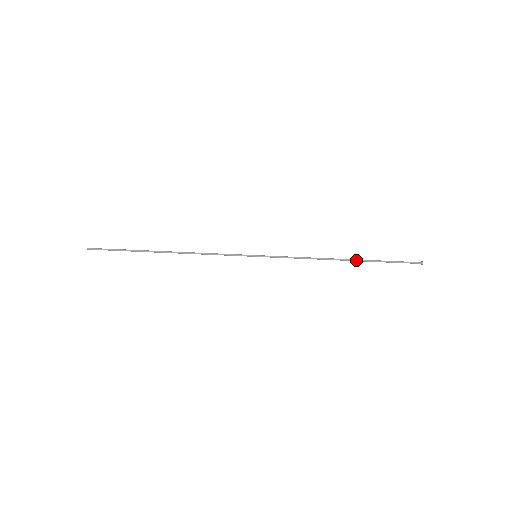
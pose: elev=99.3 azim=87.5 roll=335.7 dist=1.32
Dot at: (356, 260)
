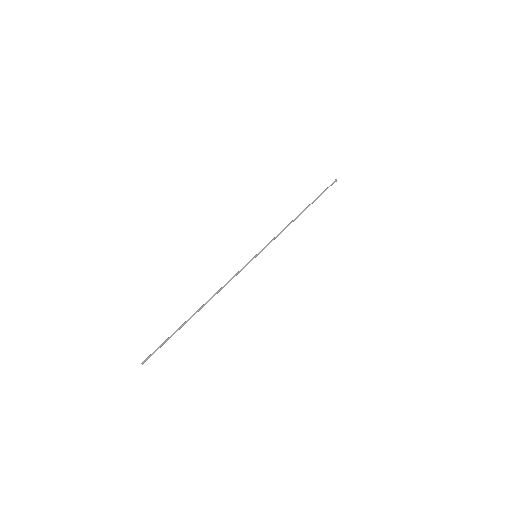
Dot at: occluded
